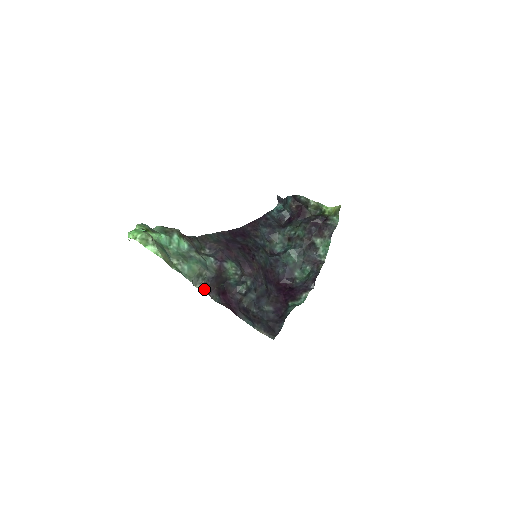
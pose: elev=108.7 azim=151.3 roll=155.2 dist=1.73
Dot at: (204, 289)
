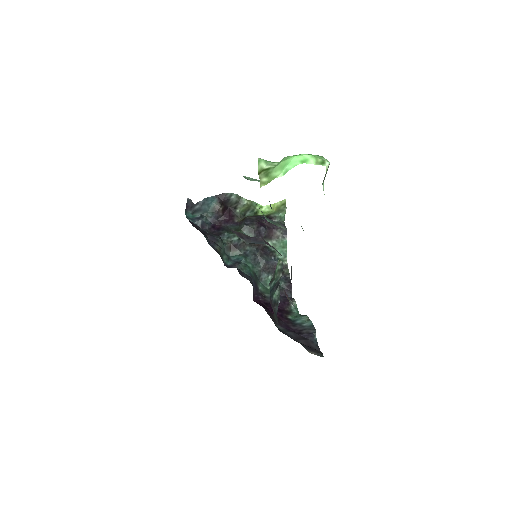
Dot at: occluded
